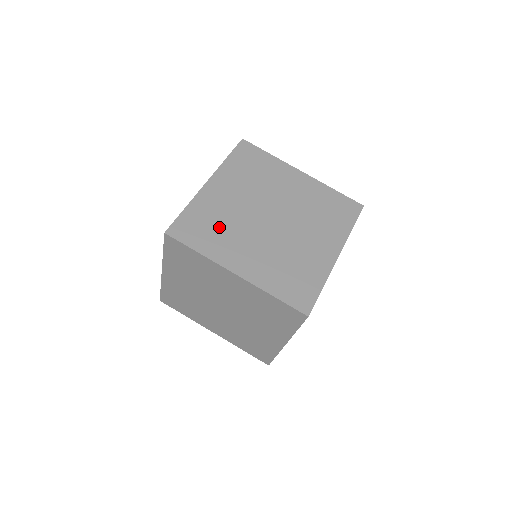
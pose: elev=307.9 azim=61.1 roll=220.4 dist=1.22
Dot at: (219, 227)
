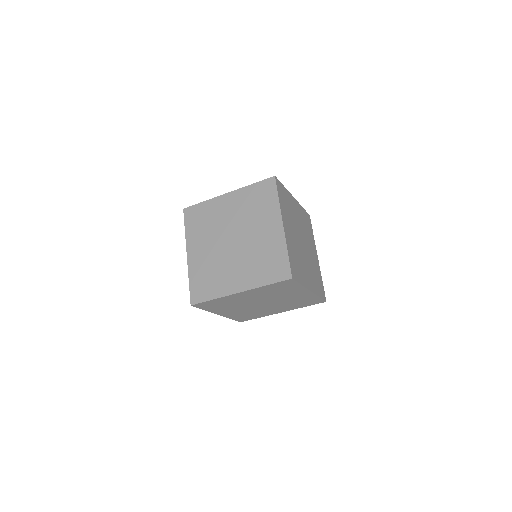
Dot at: (212, 275)
